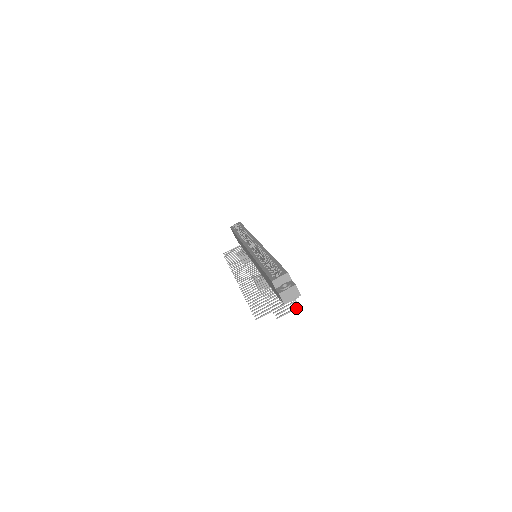
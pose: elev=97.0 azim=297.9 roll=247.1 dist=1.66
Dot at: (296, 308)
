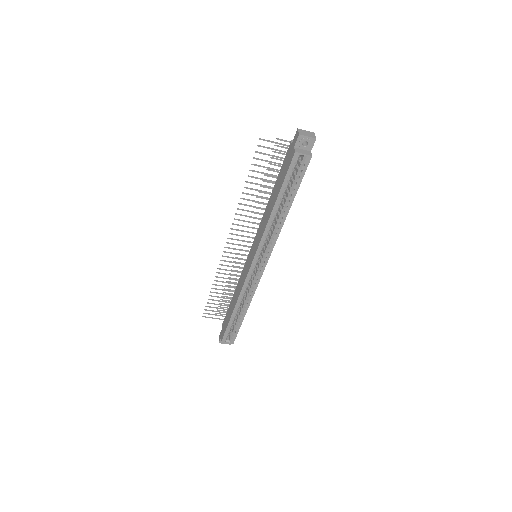
Dot at: occluded
